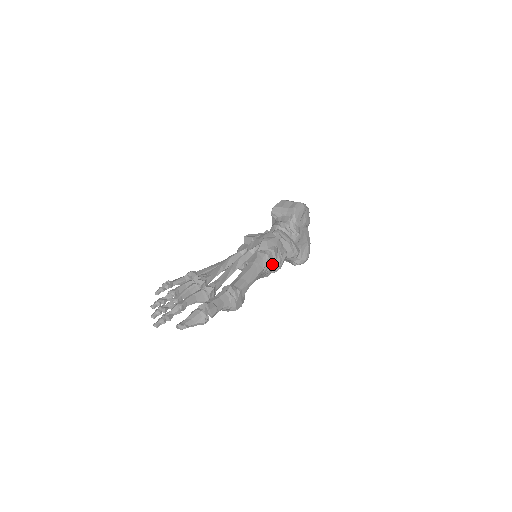
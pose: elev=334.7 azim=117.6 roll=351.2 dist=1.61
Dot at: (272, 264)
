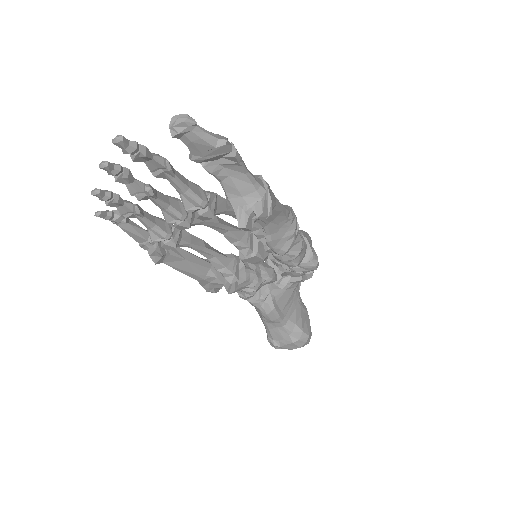
Dot at: (296, 225)
